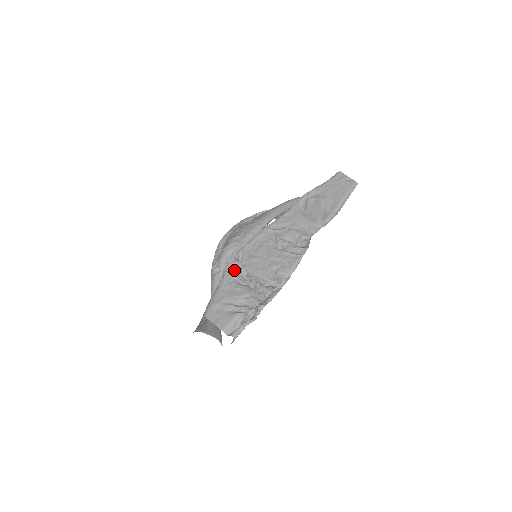
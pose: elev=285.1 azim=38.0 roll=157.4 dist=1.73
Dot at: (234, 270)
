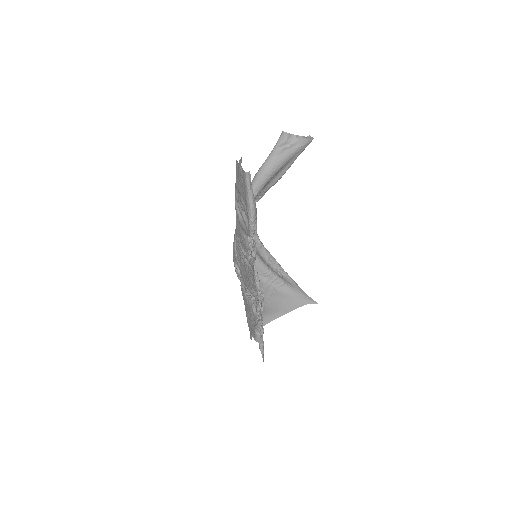
Dot at: occluded
